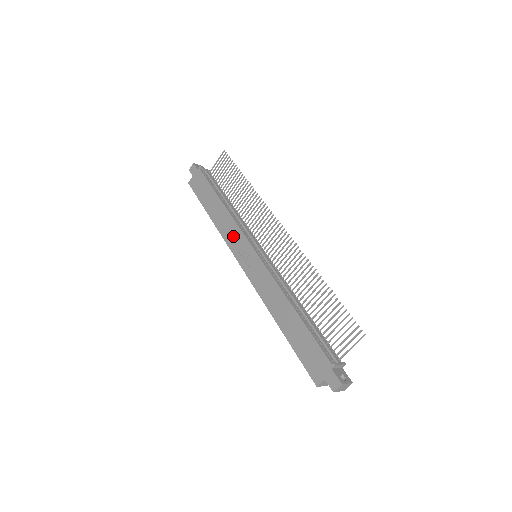
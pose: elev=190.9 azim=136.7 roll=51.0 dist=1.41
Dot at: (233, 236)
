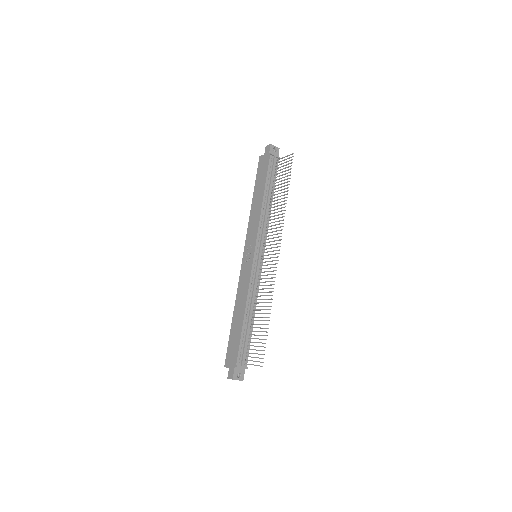
Dot at: (252, 230)
